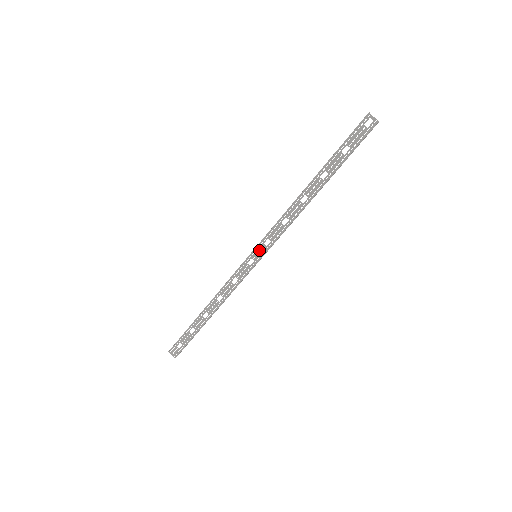
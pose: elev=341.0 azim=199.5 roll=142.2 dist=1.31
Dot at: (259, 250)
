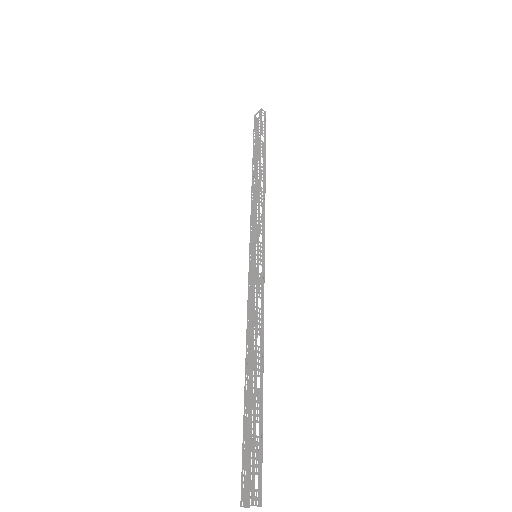
Dot at: (253, 247)
